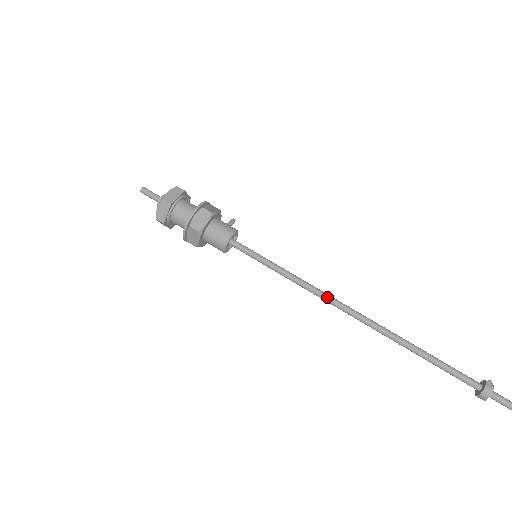
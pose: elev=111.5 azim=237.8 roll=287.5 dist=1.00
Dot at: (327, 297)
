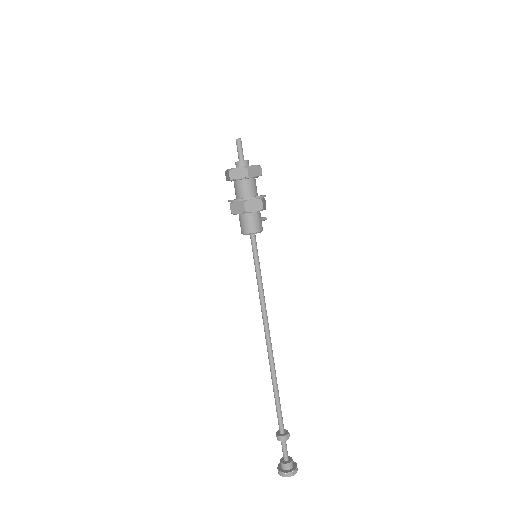
Dot at: (266, 319)
